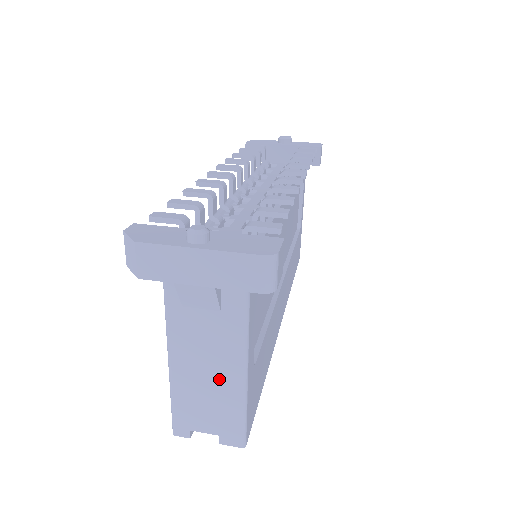
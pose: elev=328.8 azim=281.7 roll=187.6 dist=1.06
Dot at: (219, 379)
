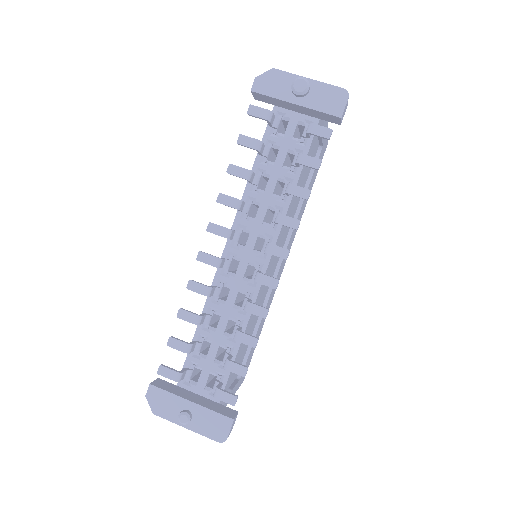
Dot at: occluded
